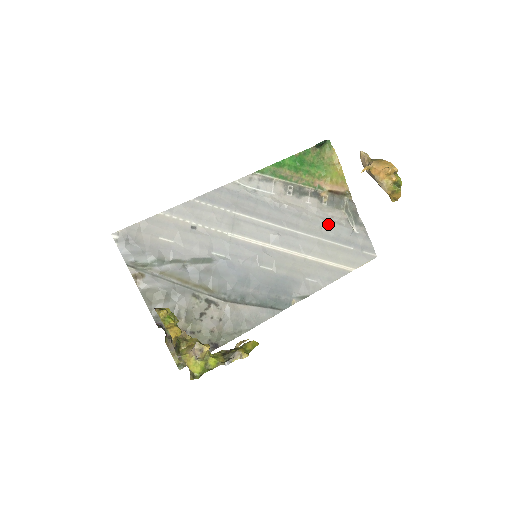
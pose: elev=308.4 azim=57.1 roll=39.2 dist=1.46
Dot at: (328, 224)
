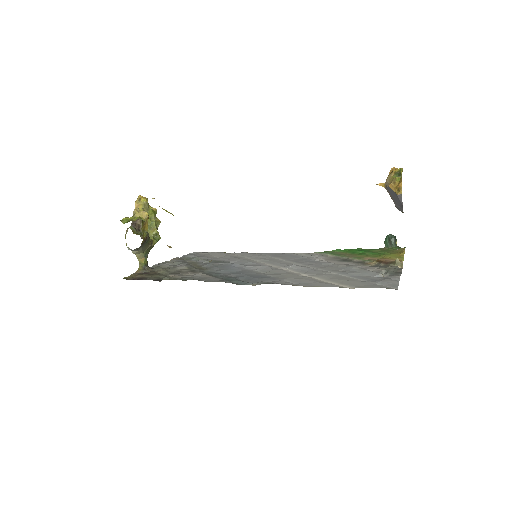
Dot at: (353, 269)
